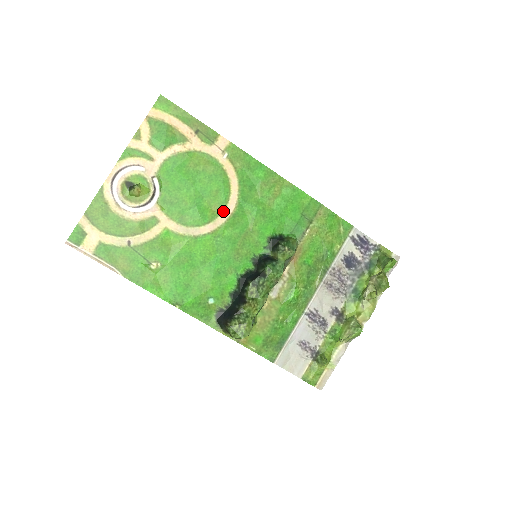
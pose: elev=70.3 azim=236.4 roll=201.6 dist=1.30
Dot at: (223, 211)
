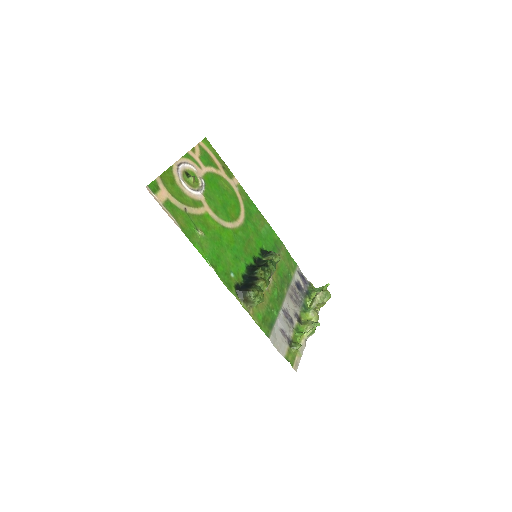
Dot at: (237, 219)
